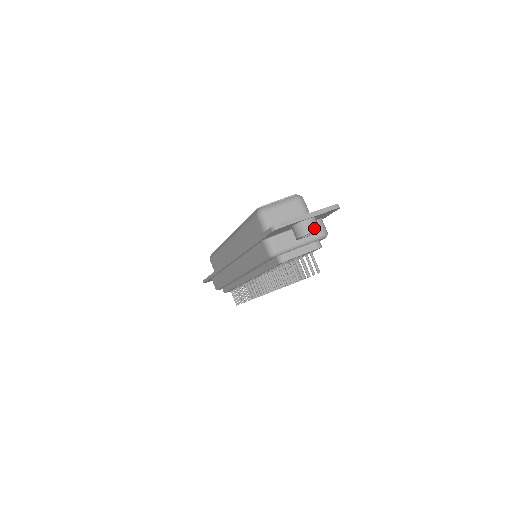
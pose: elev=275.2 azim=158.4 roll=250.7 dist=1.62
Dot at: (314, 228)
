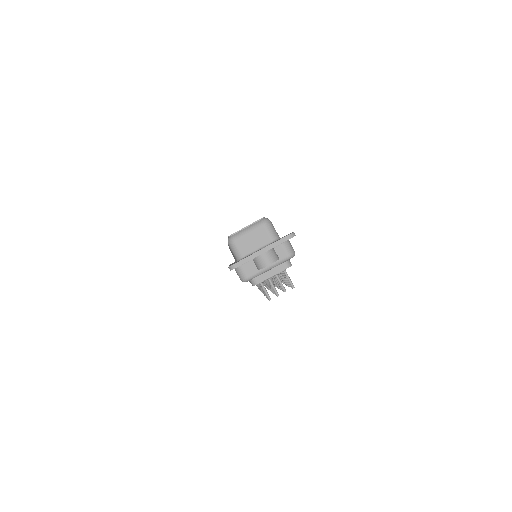
Dot at: (270, 261)
